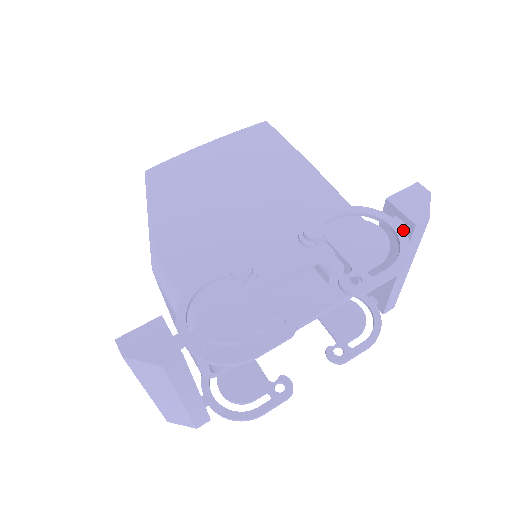
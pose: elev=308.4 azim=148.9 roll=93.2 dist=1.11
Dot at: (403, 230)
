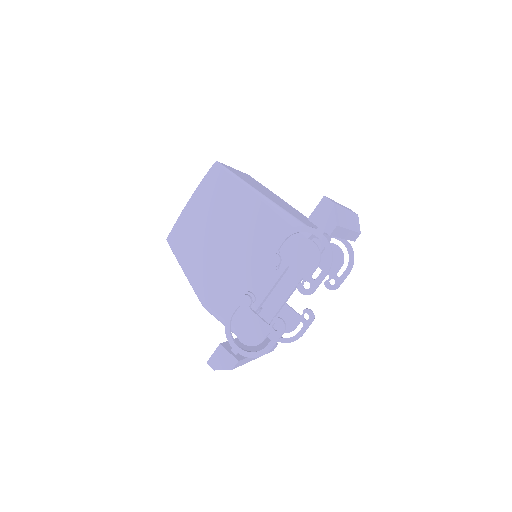
Dot at: (325, 238)
